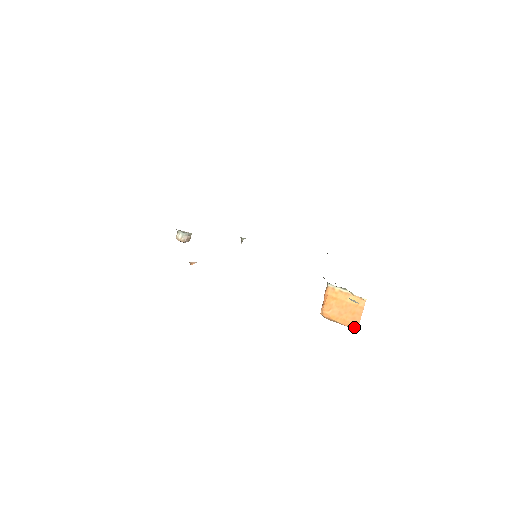
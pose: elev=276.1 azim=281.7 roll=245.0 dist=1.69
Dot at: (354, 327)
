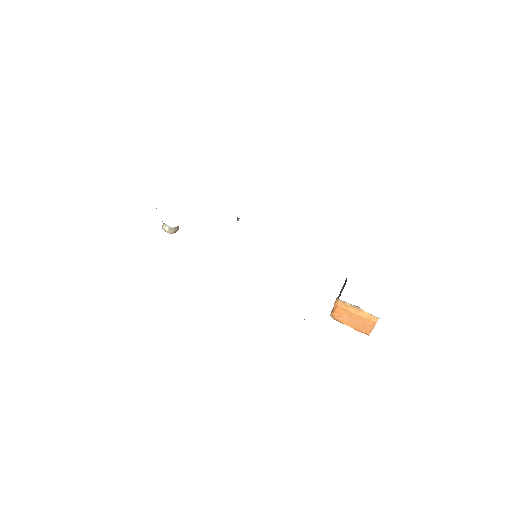
Dot at: (365, 333)
